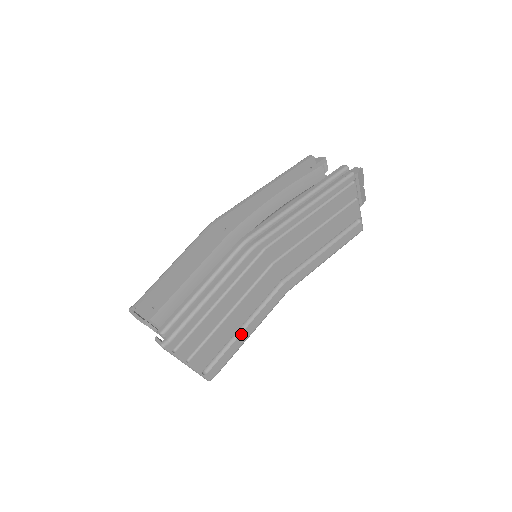
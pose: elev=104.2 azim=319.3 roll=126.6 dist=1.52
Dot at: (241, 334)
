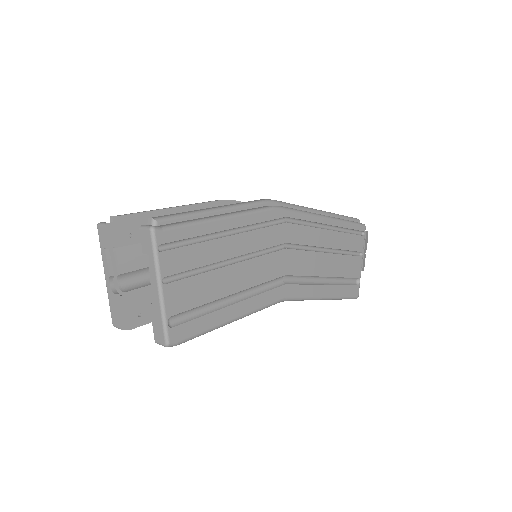
Dot at: (227, 307)
